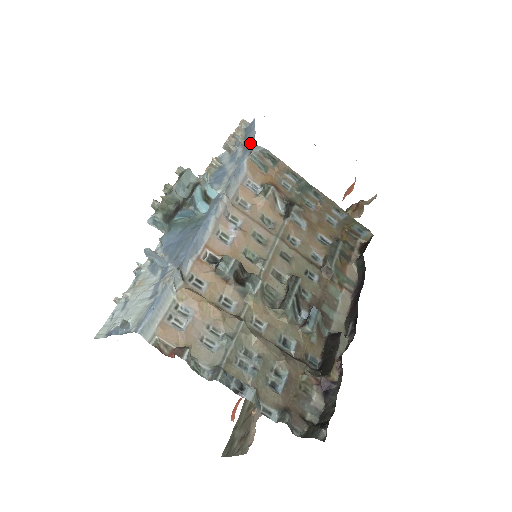
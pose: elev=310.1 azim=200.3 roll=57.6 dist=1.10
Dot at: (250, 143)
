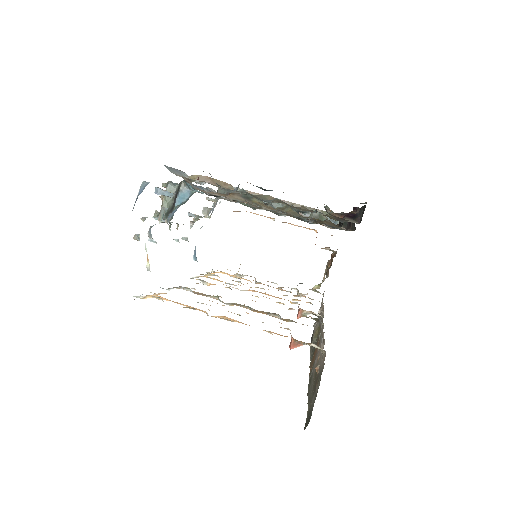
Dot at: occluded
